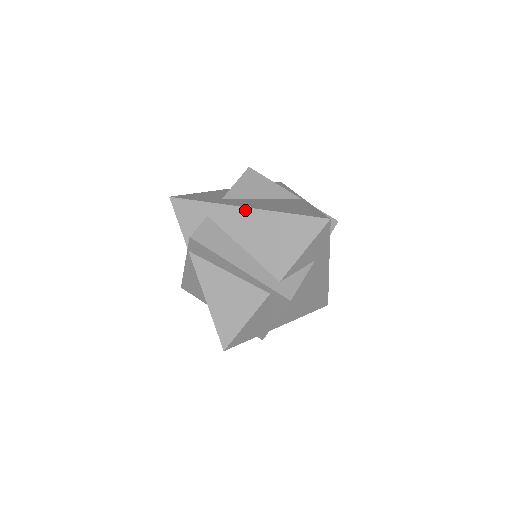
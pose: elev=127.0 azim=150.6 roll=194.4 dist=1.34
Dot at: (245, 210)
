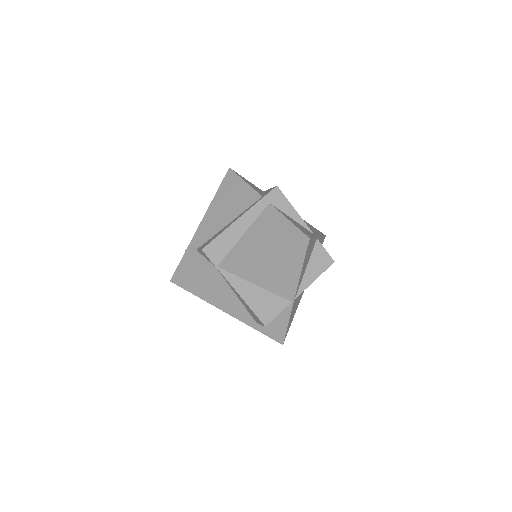
Dot at: (203, 222)
